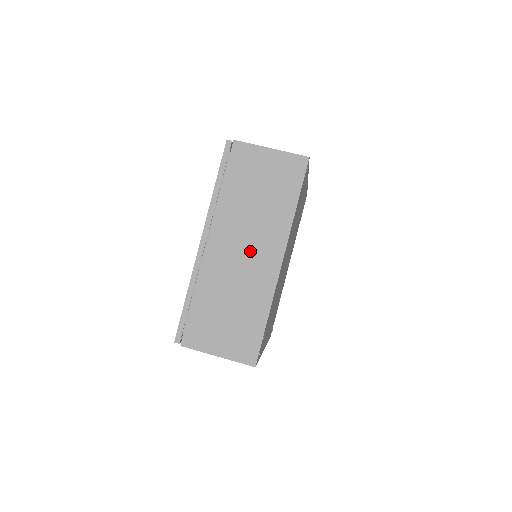
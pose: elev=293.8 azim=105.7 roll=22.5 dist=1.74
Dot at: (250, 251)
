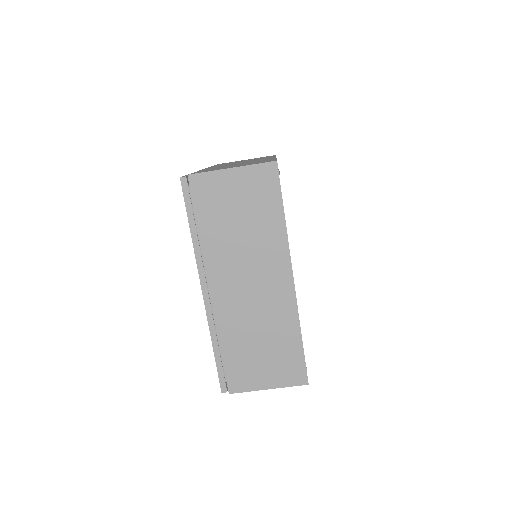
Dot at: (256, 282)
